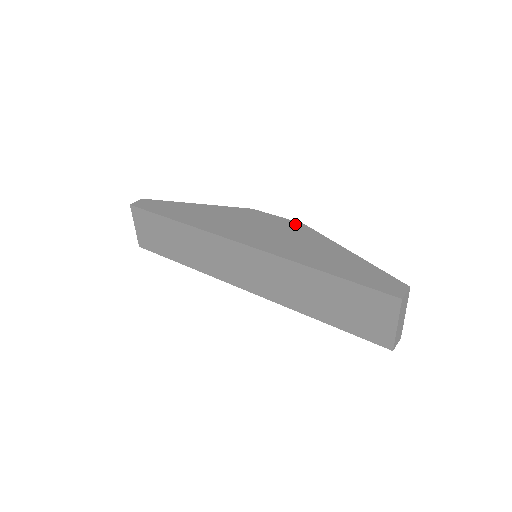
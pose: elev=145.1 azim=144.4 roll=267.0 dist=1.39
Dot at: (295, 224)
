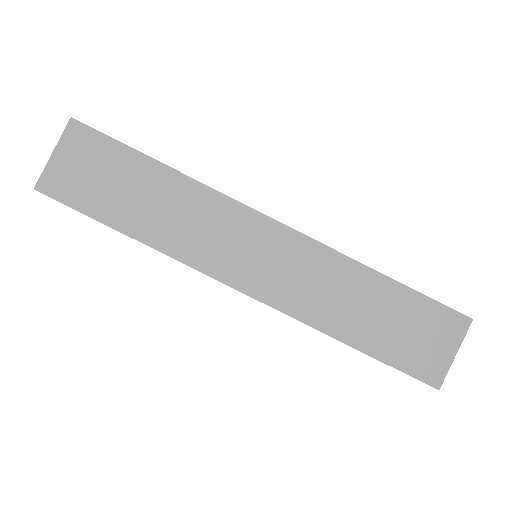
Dot at: occluded
